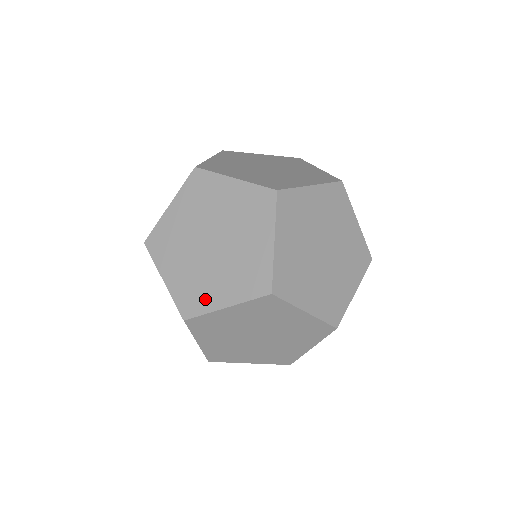
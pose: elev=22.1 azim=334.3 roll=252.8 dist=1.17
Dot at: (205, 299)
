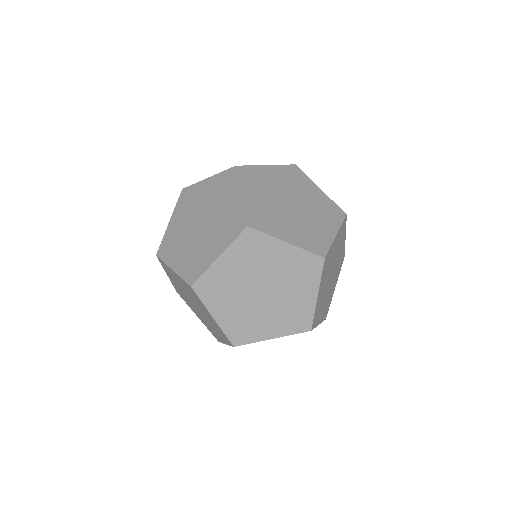
Dot at: (272, 227)
